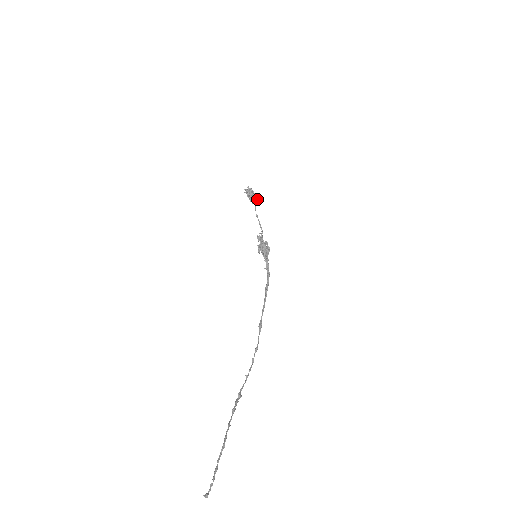
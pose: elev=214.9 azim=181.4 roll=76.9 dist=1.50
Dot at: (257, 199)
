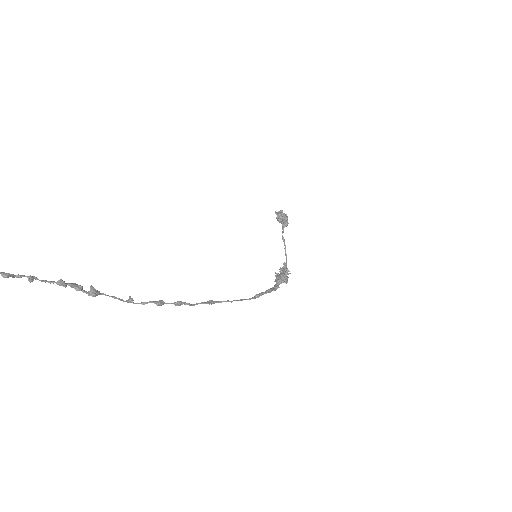
Dot at: (286, 220)
